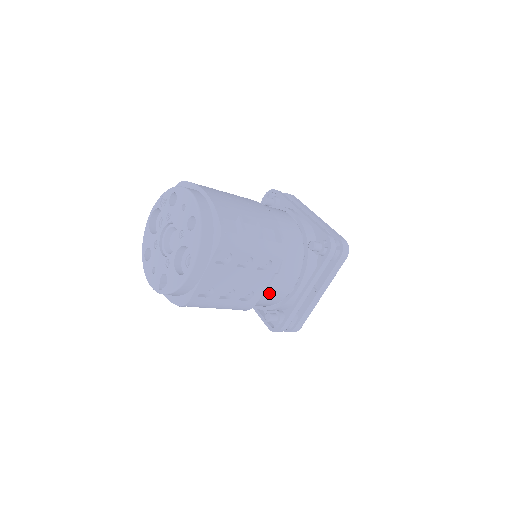
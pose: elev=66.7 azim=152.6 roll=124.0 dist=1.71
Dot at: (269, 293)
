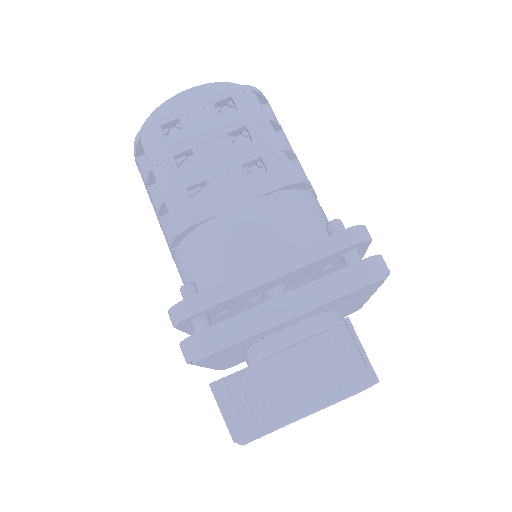
Dot at: (225, 222)
